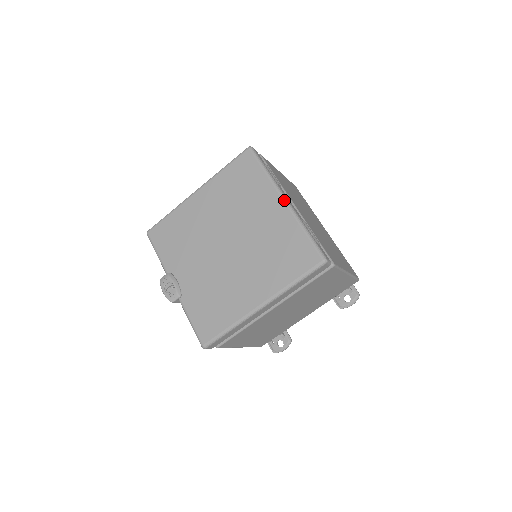
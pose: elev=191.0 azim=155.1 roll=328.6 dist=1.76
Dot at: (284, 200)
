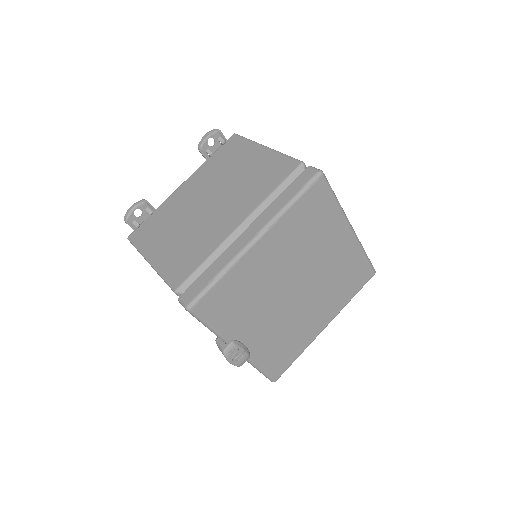
Dot at: (352, 230)
